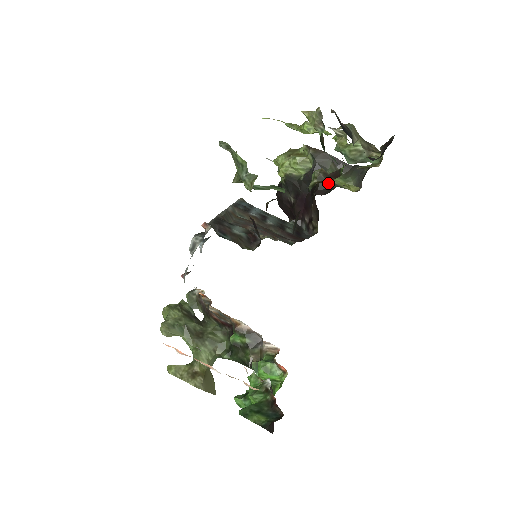
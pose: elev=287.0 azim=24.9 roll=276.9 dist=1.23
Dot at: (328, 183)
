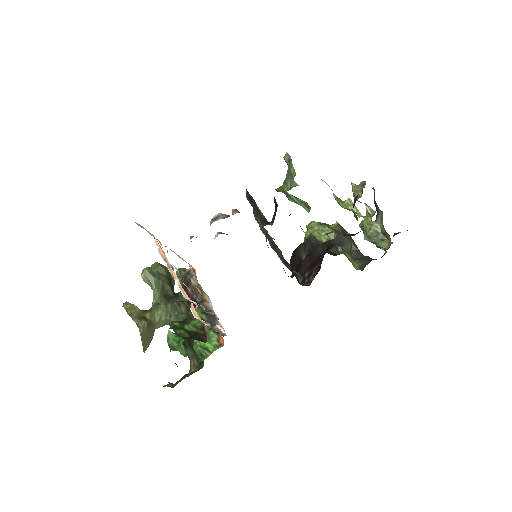
Dot at: (340, 250)
